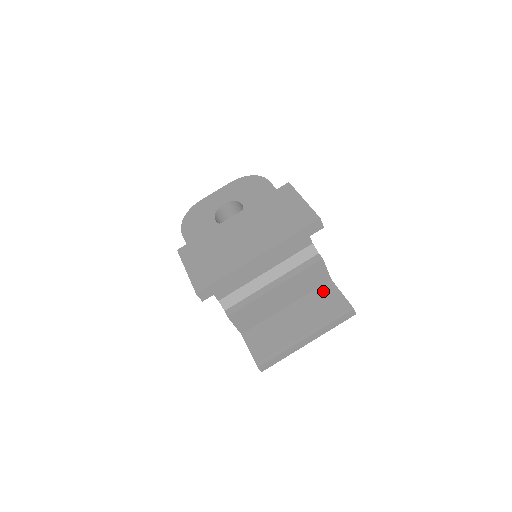
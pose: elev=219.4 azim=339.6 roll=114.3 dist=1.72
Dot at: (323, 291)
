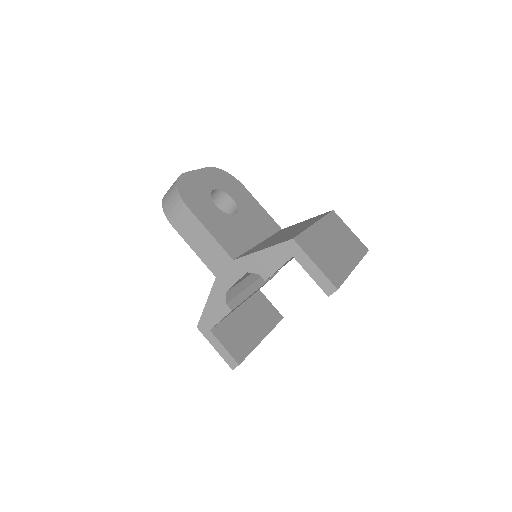
Dot at: (258, 298)
